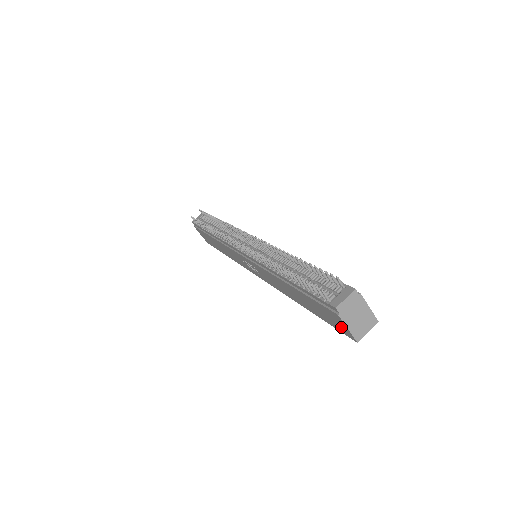
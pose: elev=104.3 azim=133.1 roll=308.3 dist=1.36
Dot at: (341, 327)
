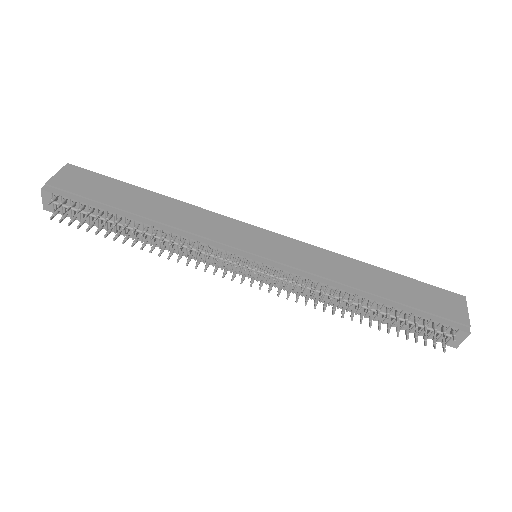
Dot at: occluded
